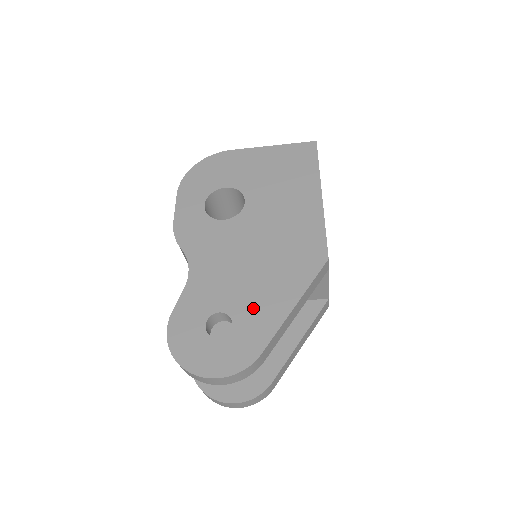
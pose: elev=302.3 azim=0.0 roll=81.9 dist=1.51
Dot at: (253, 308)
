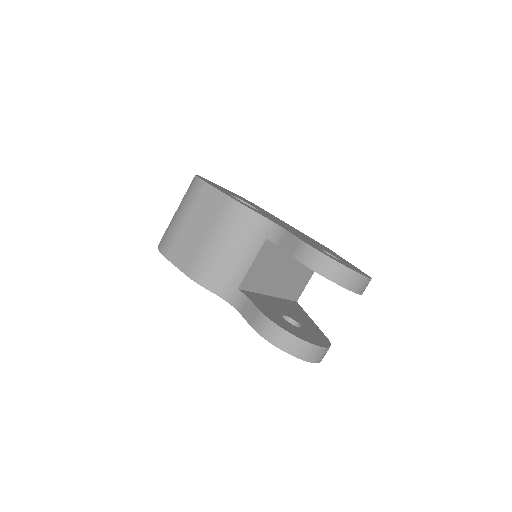
Dot at: (333, 254)
